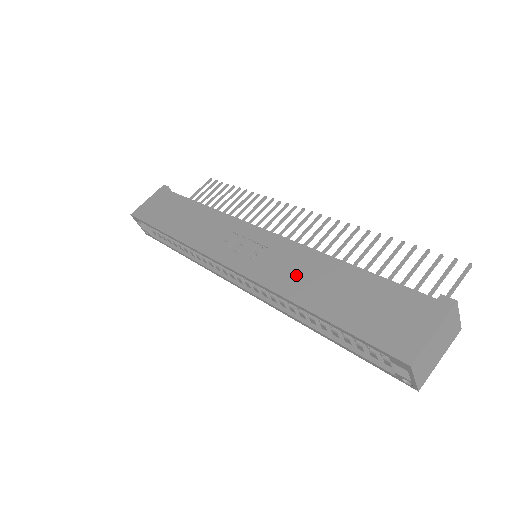
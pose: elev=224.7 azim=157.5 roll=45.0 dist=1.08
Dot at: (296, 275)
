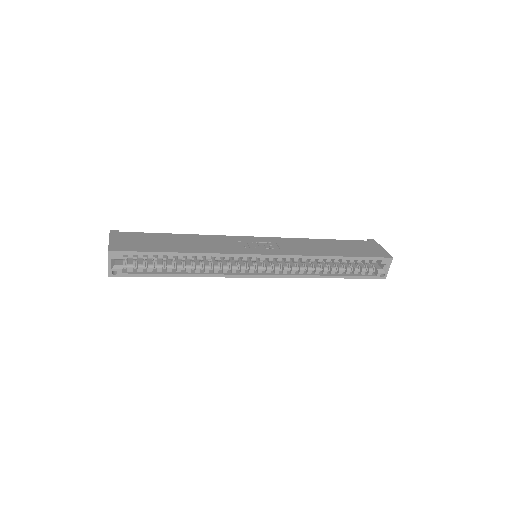
Dot at: (310, 248)
